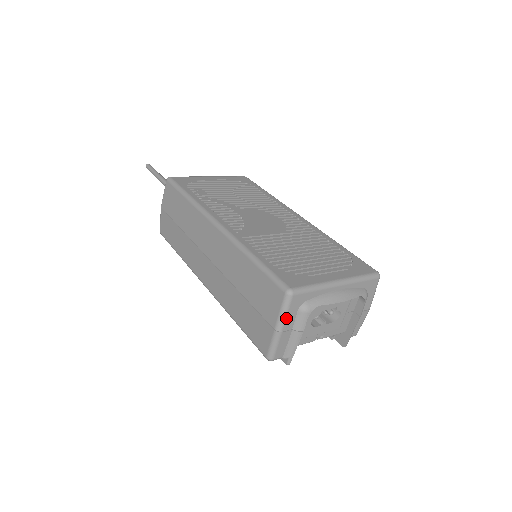
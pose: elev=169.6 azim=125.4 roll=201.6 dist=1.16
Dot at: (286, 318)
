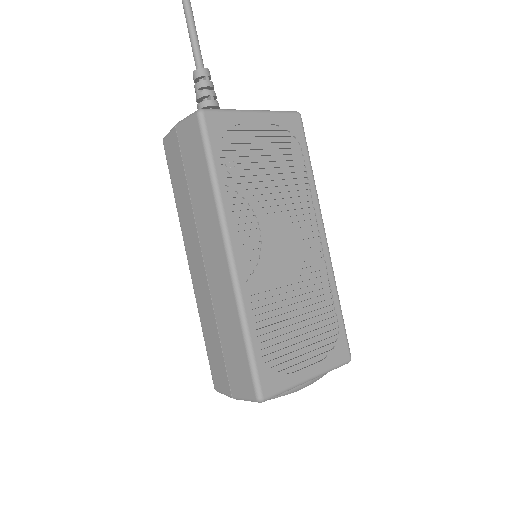
Dot at: (246, 400)
